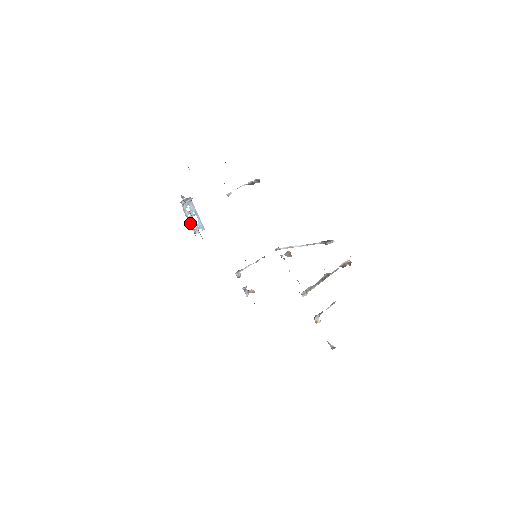
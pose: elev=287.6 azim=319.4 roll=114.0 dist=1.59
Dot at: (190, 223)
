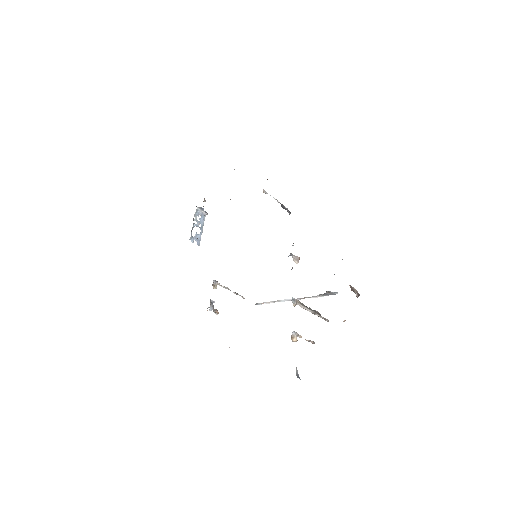
Dot at: (192, 228)
